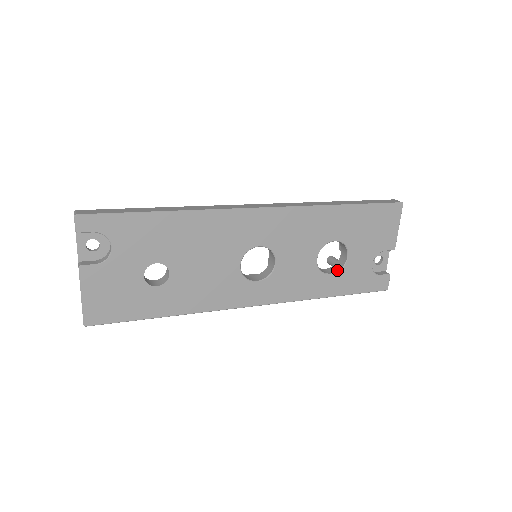
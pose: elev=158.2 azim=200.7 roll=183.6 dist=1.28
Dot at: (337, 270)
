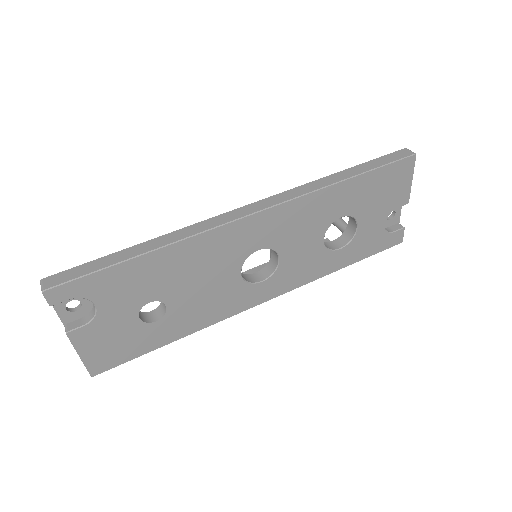
Dot at: (347, 242)
